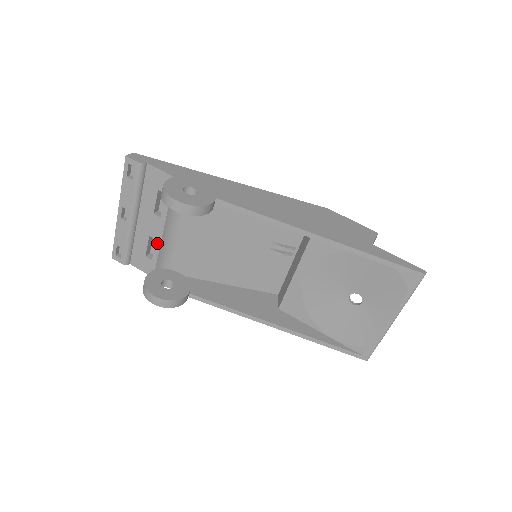
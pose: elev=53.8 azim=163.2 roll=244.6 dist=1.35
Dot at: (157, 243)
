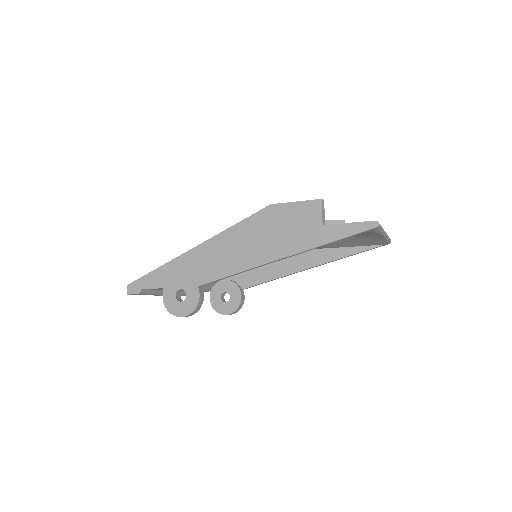
Dot at: occluded
